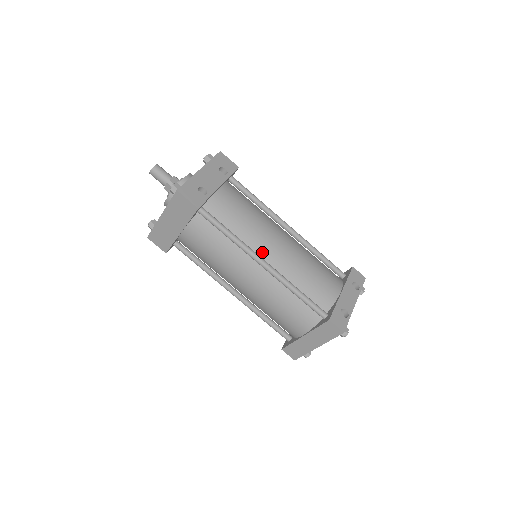
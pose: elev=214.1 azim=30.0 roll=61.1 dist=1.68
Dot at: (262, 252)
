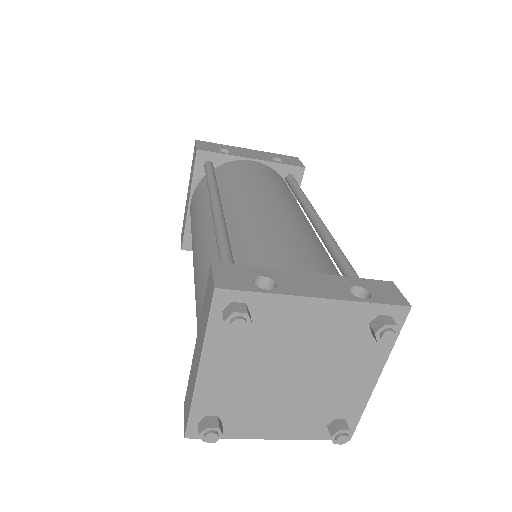
Dot at: (231, 203)
